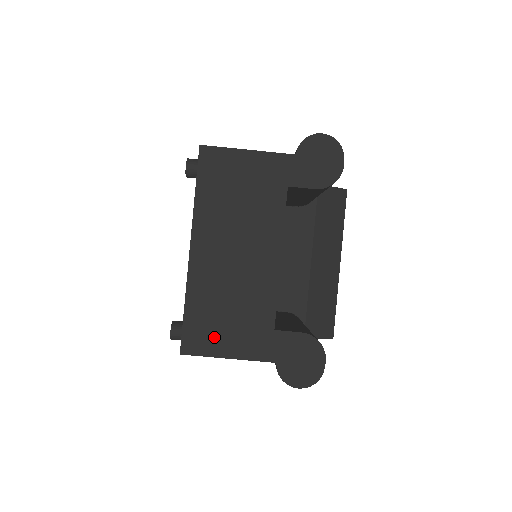
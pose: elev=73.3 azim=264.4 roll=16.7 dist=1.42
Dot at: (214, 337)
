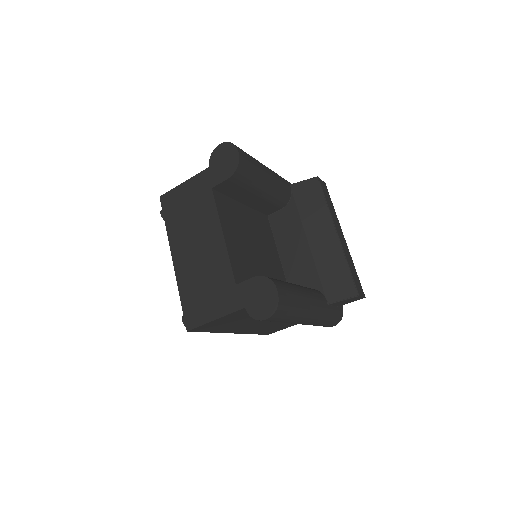
Dot at: (202, 309)
